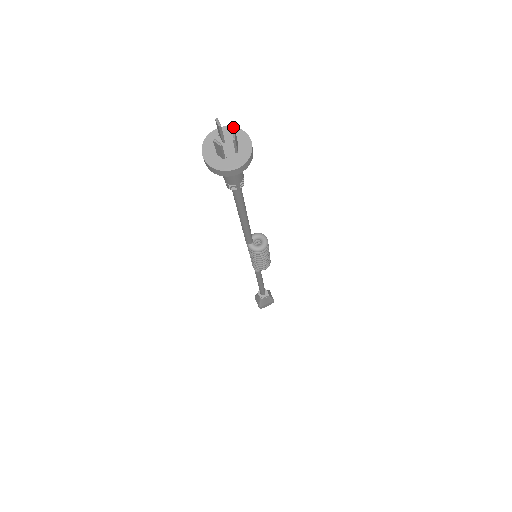
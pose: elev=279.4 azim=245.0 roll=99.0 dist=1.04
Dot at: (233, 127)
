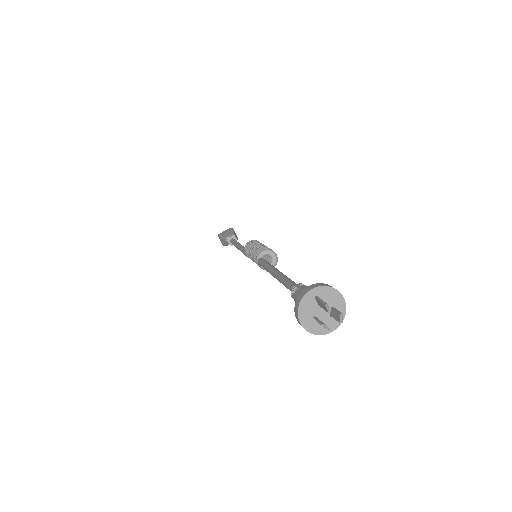
Dot at: (328, 287)
